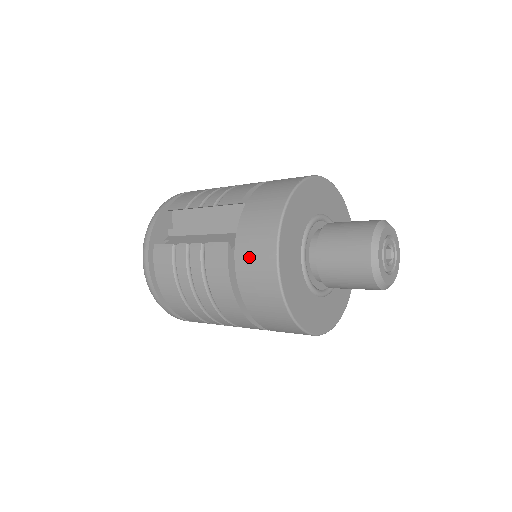
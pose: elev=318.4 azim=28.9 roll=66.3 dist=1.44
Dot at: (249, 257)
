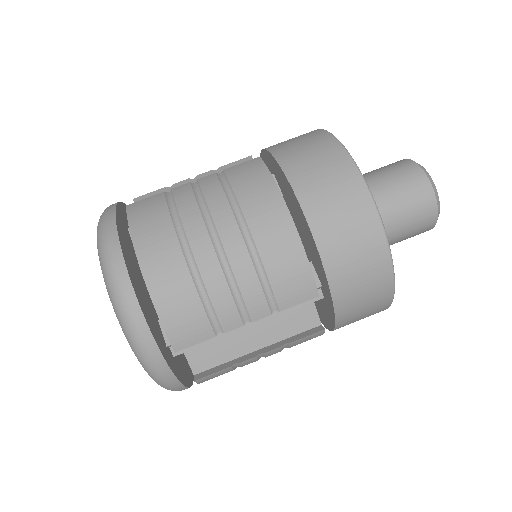
Dot at: (298, 151)
